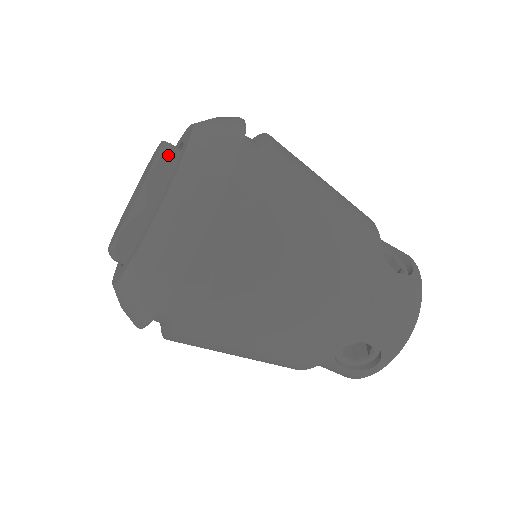
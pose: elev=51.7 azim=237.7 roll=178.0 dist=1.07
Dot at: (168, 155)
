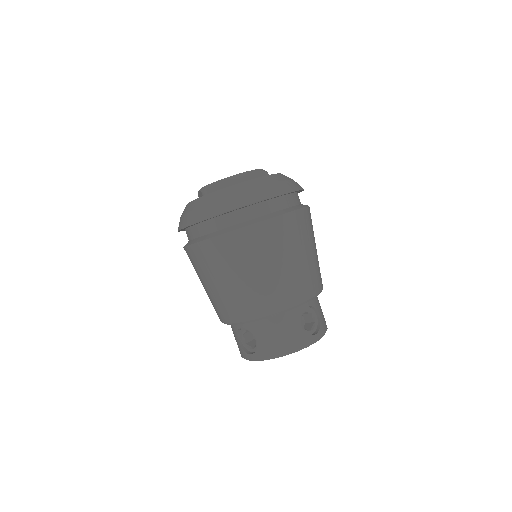
Dot at: occluded
